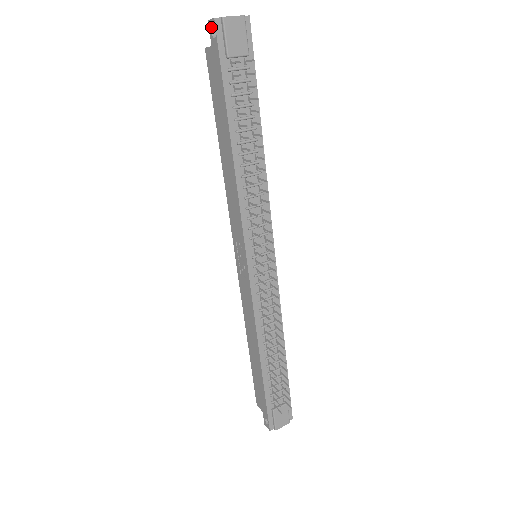
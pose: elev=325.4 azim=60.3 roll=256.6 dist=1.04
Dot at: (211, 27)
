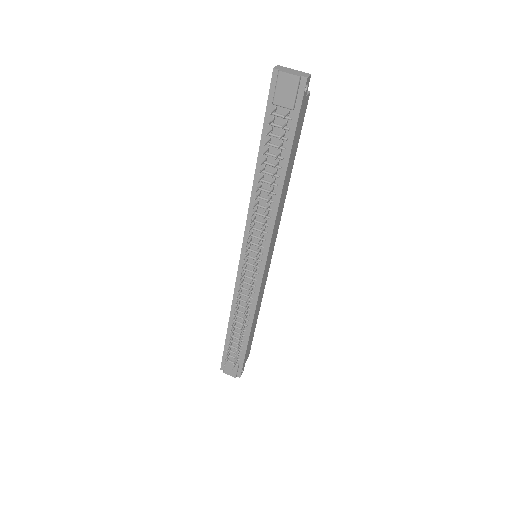
Dot at: (275, 72)
